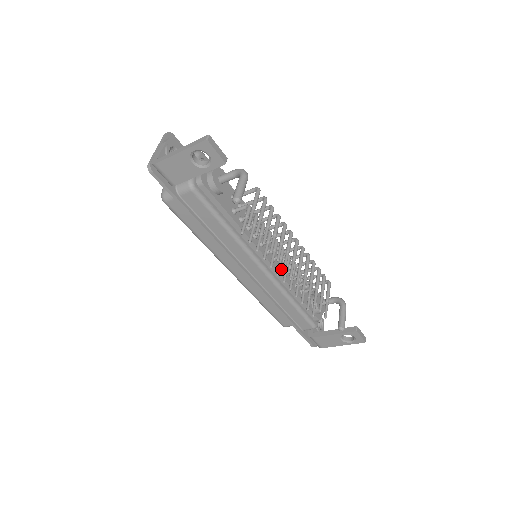
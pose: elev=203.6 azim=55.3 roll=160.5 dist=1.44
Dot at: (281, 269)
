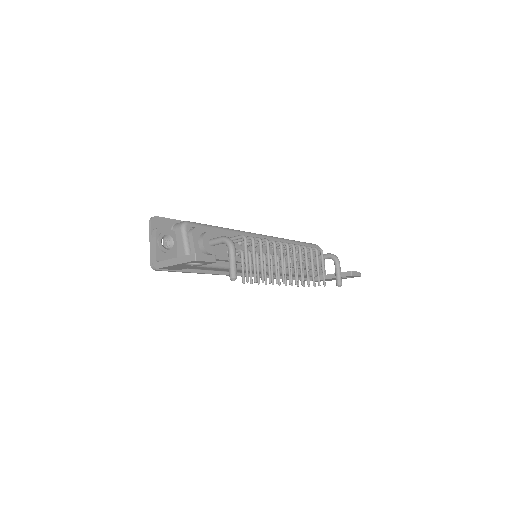
Dot at: (280, 260)
